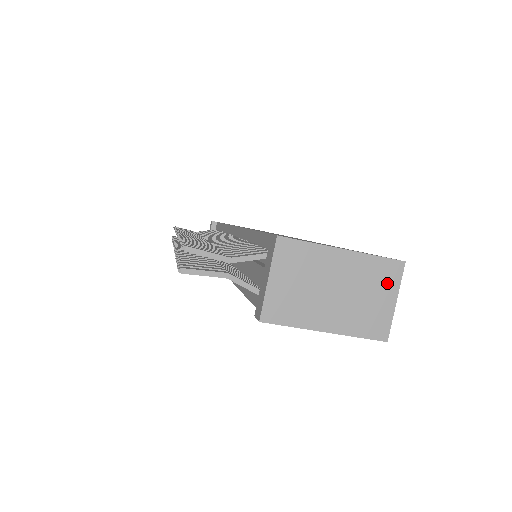
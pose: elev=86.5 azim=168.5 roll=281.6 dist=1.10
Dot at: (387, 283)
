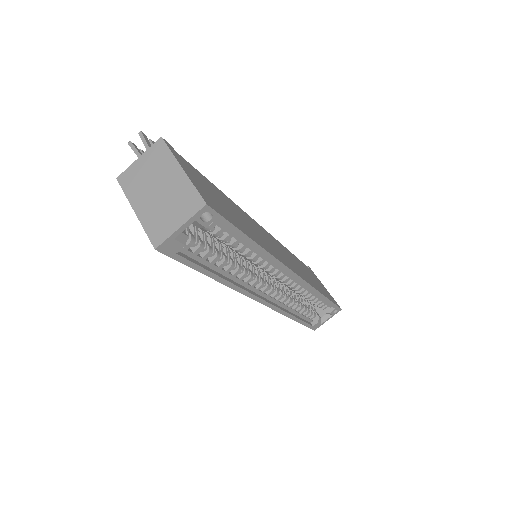
Dot at: (186, 210)
